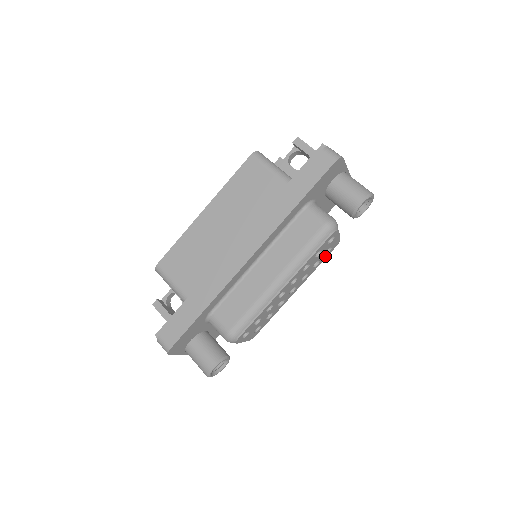
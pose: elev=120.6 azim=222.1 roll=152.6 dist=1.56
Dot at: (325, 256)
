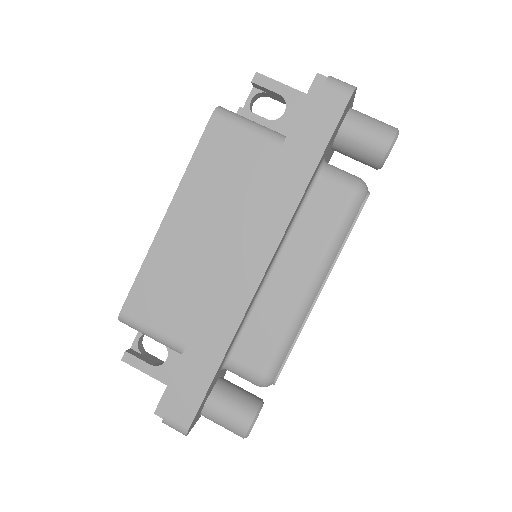
Dot at: occluded
